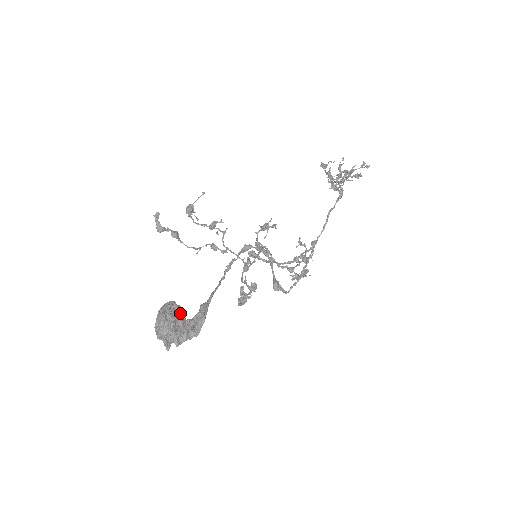
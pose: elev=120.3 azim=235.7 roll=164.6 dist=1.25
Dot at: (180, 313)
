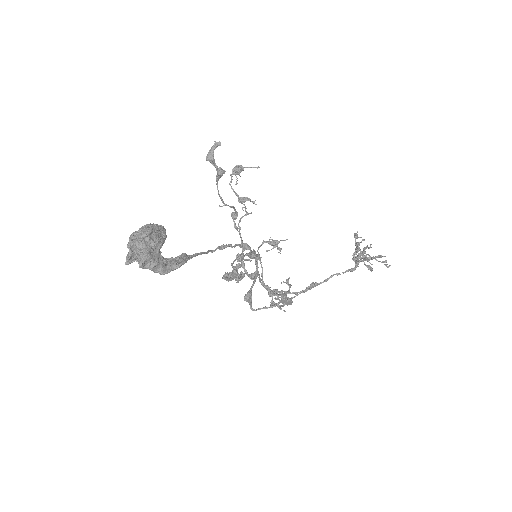
Dot at: (164, 242)
